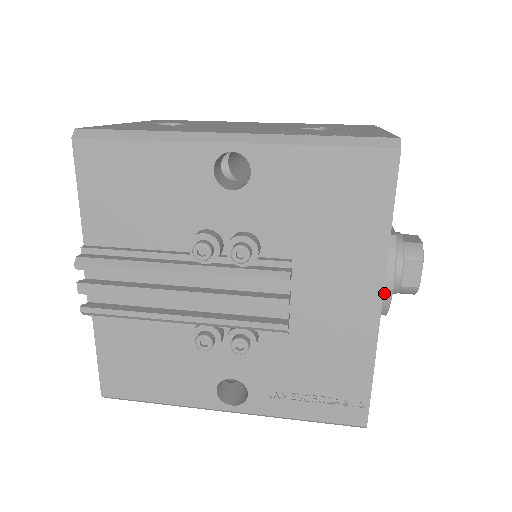
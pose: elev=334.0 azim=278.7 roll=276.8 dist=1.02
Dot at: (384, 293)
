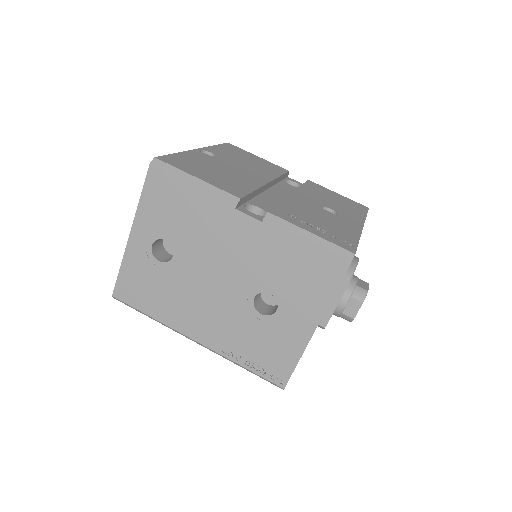
Dot at: occluded
